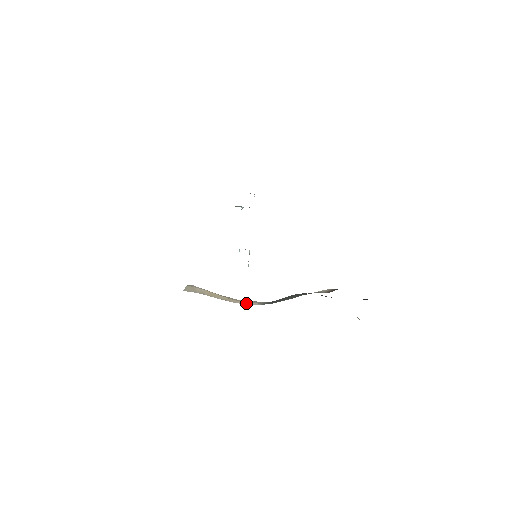
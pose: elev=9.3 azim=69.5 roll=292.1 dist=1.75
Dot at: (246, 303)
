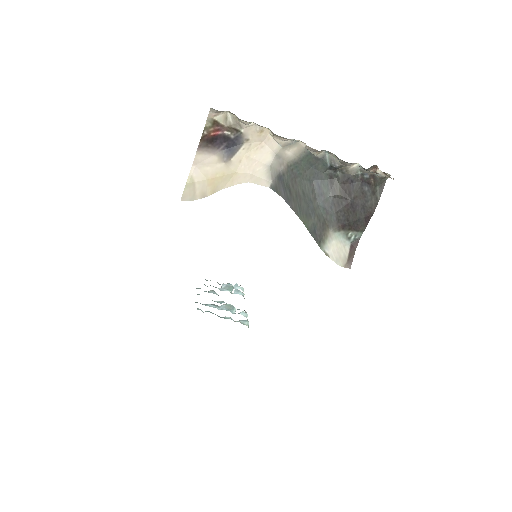
Dot at: (254, 180)
